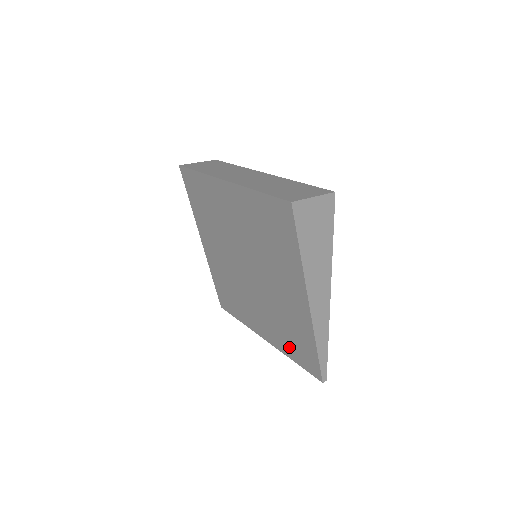
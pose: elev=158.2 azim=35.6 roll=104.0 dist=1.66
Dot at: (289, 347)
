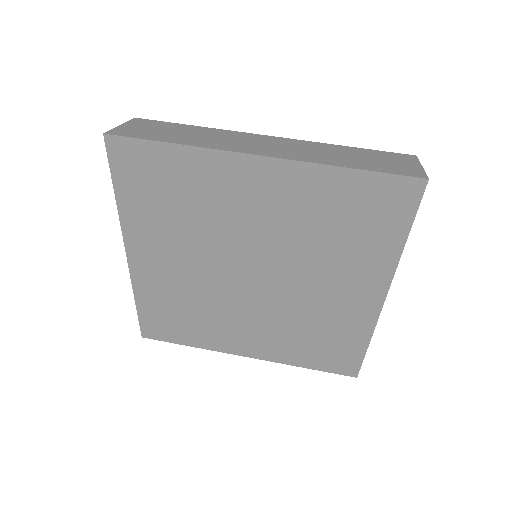
Dot at: (305, 355)
